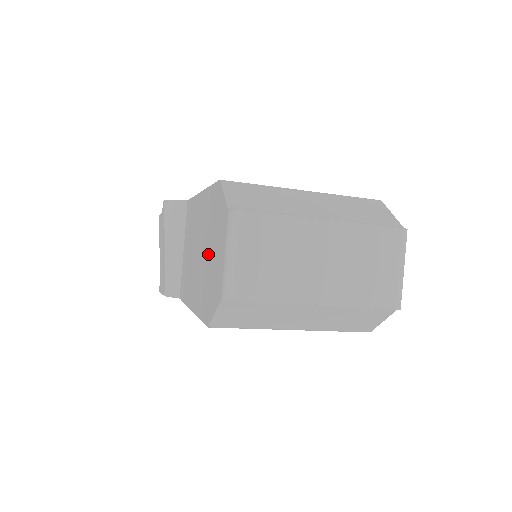
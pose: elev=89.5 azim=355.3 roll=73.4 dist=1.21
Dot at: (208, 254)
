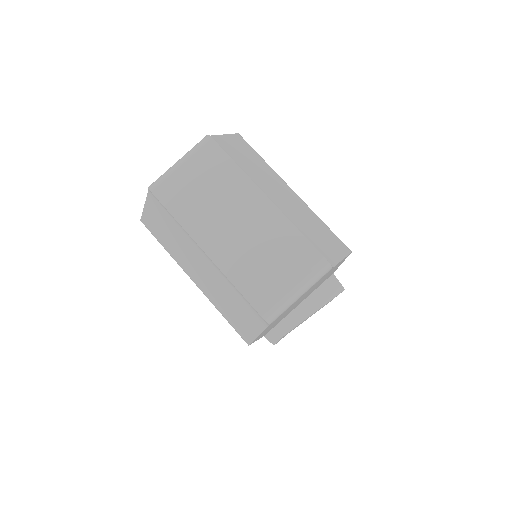
Dot at: occluded
